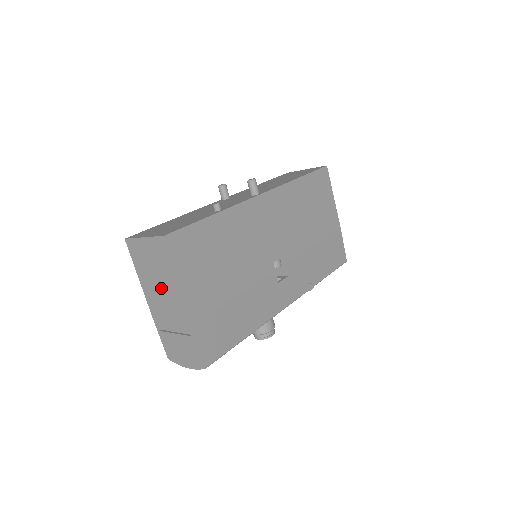
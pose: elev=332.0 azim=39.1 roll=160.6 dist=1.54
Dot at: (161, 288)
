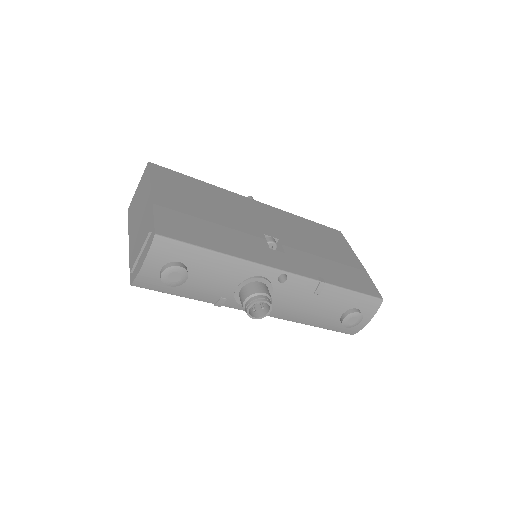
Dot at: (139, 210)
